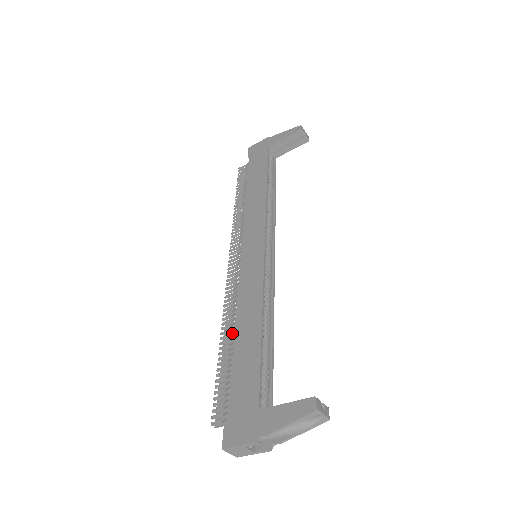
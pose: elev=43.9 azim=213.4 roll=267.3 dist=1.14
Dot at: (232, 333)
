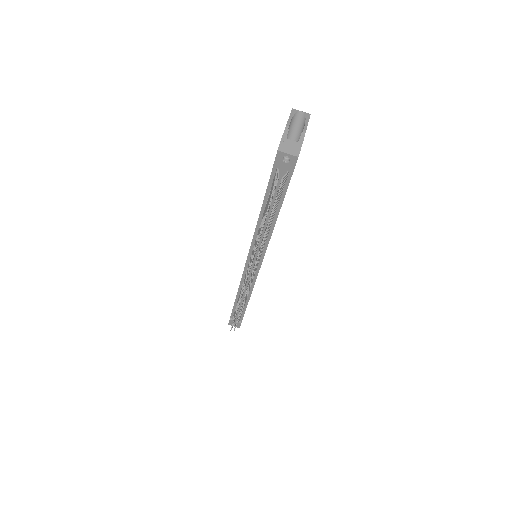
Dot at: (261, 226)
